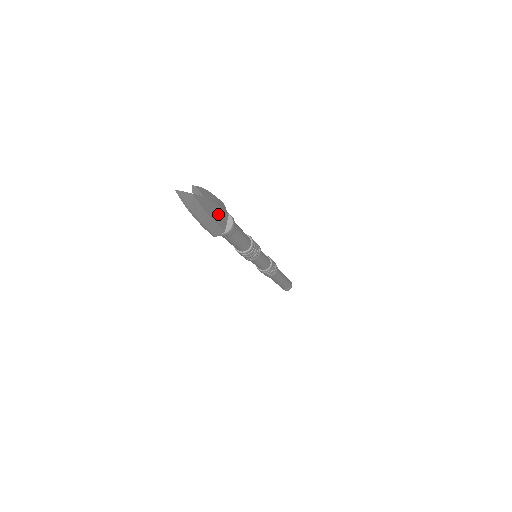
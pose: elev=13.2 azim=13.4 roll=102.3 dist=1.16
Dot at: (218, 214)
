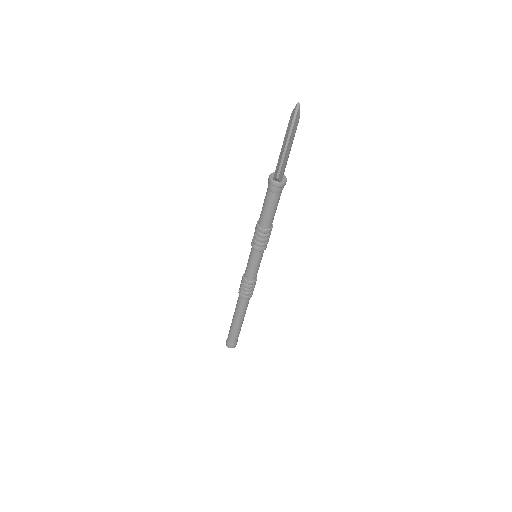
Dot at: occluded
